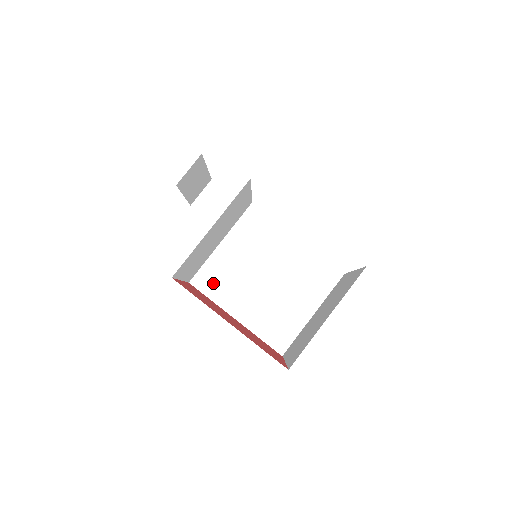
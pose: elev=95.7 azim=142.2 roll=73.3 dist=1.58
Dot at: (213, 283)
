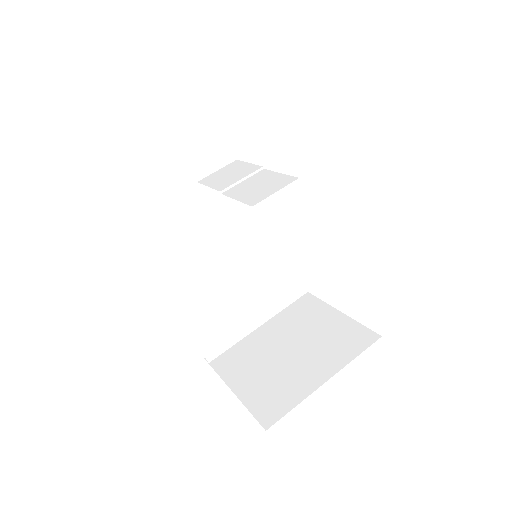
Dot at: (171, 254)
